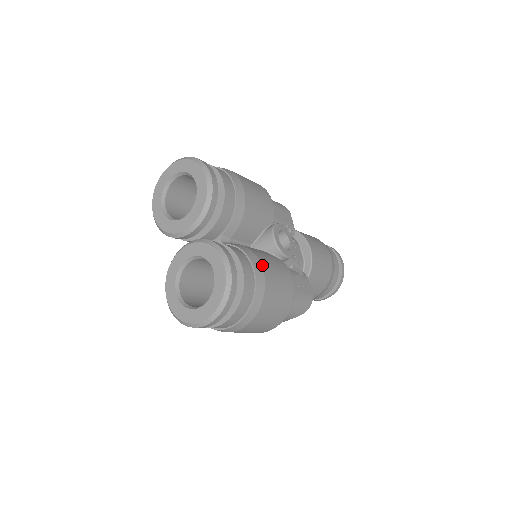
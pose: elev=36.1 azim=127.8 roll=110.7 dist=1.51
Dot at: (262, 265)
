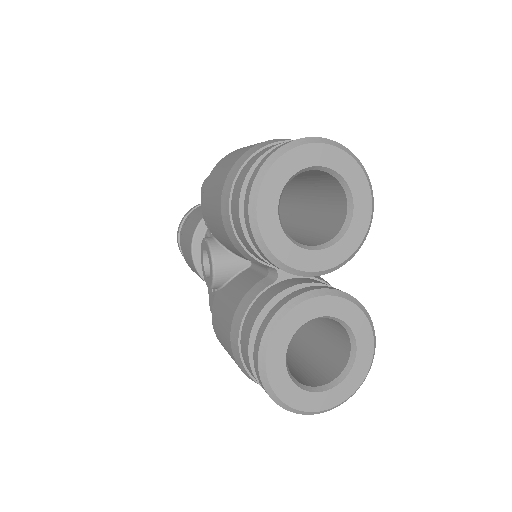
Dot at: occluded
